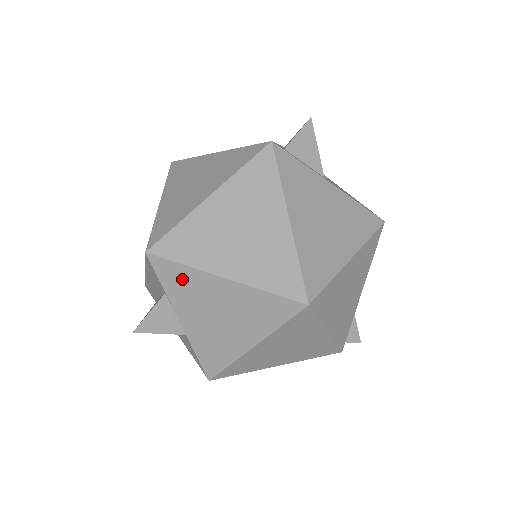
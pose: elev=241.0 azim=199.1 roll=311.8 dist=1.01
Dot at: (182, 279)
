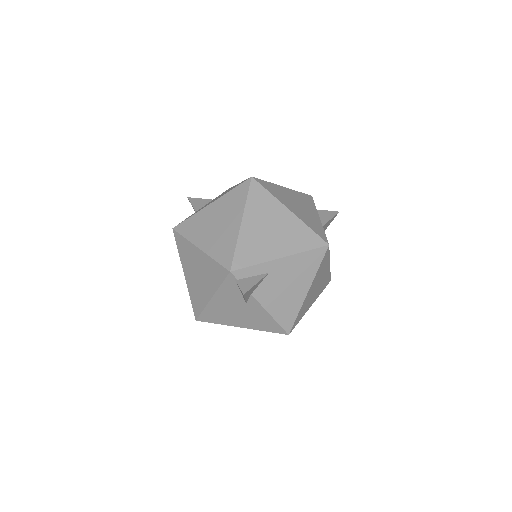
Dot at: occluded
